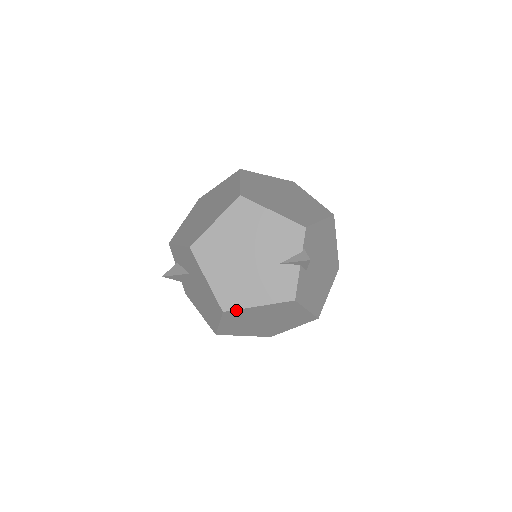
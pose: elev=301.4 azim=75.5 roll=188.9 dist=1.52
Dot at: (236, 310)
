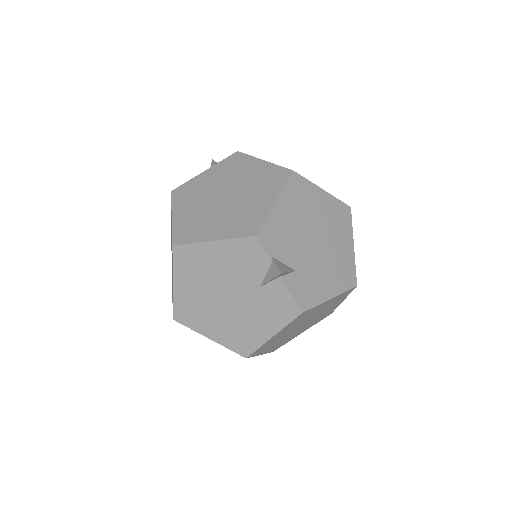
Dot at: (256, 350)
